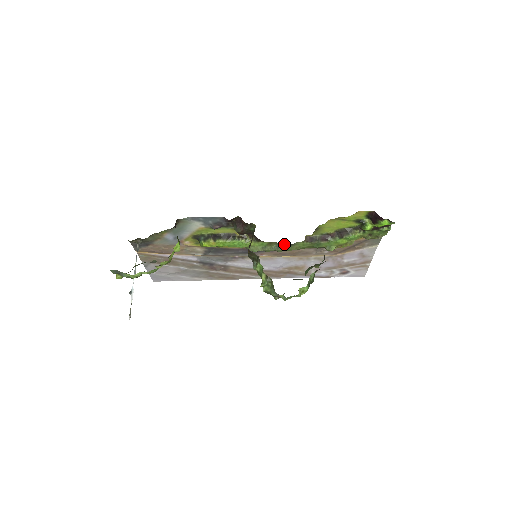
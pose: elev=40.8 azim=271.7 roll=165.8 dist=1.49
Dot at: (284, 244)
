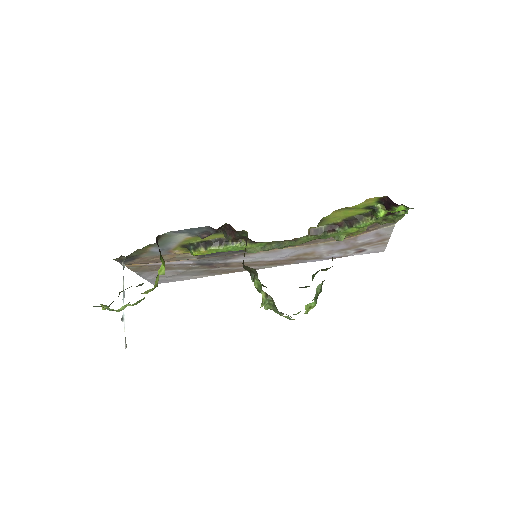
Dot at: (285, 241)
